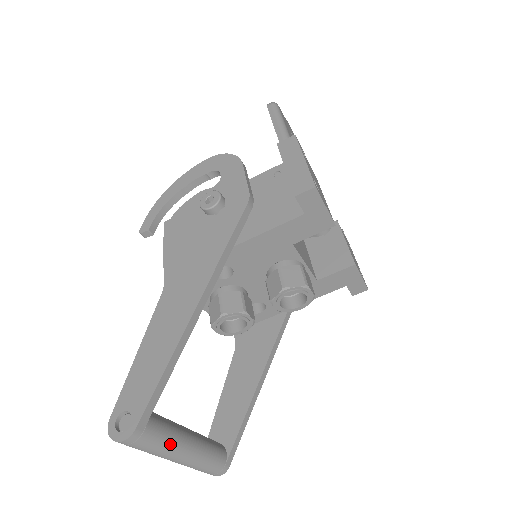
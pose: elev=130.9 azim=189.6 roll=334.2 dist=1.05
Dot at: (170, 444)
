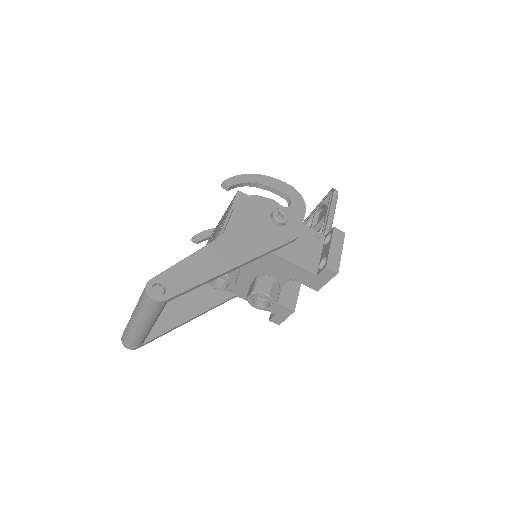
Dot at: (155, 318)
